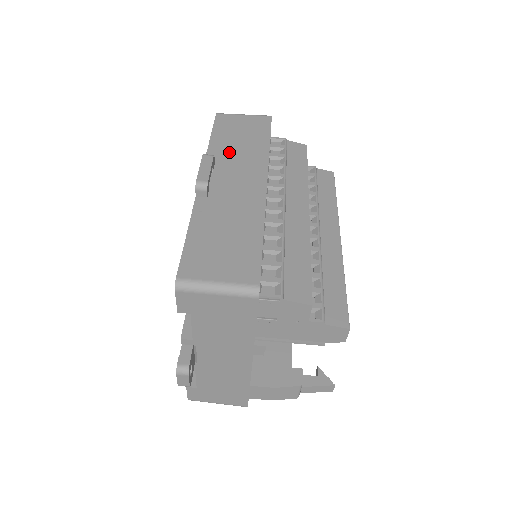
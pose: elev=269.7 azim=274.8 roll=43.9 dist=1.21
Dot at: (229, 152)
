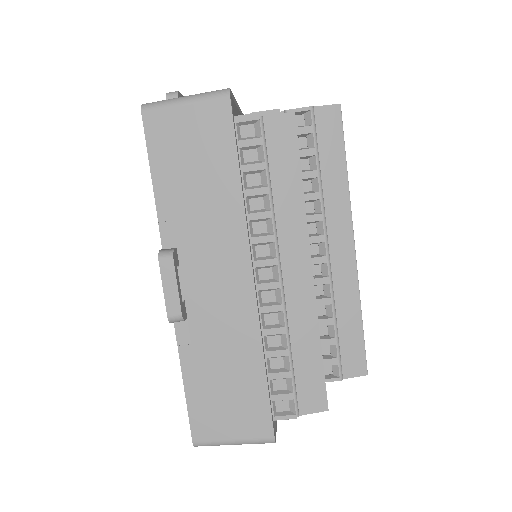
Dot at: (188, 217)
